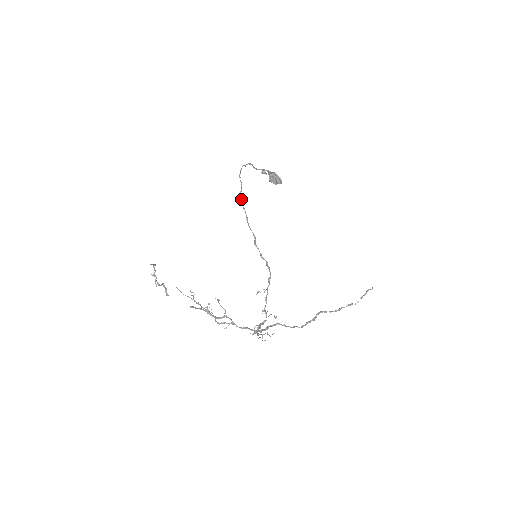
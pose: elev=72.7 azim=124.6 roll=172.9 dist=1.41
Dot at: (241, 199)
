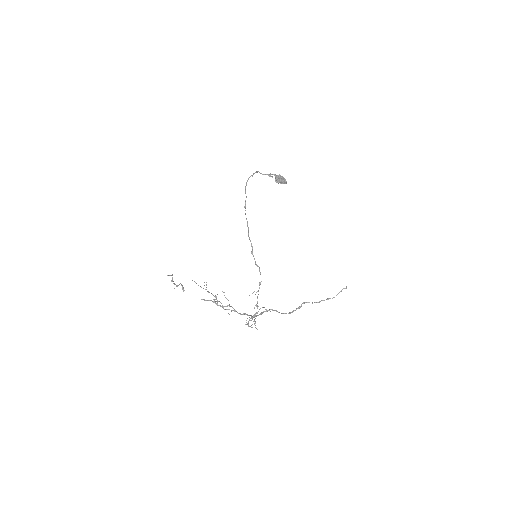
Dot at: (245, 210)
